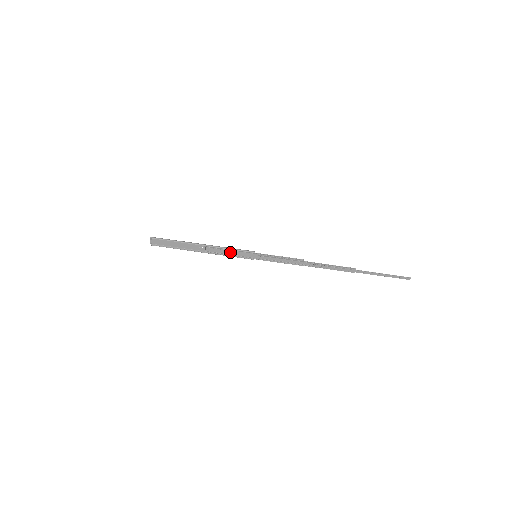
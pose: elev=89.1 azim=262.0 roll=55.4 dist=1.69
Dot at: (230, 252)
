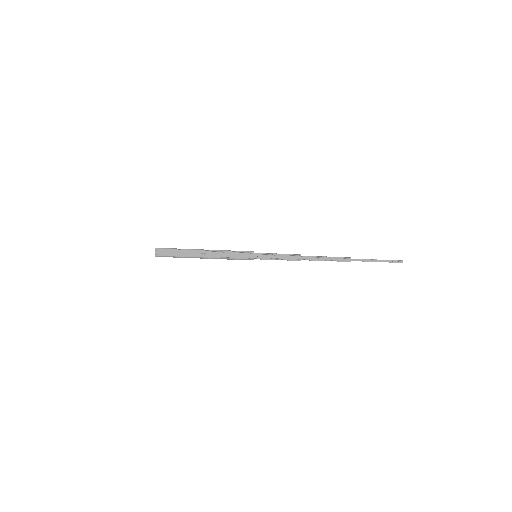
Dot at: (231, 255)
